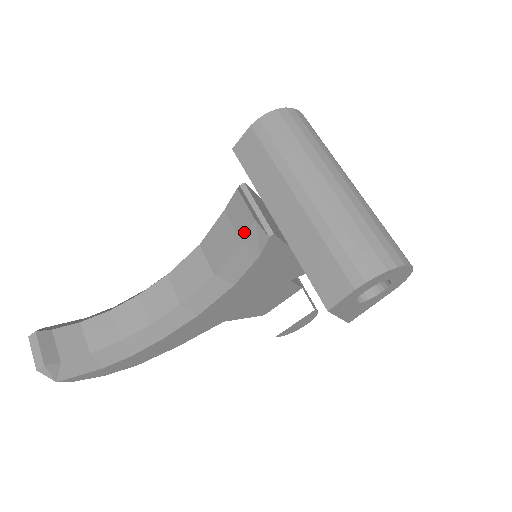
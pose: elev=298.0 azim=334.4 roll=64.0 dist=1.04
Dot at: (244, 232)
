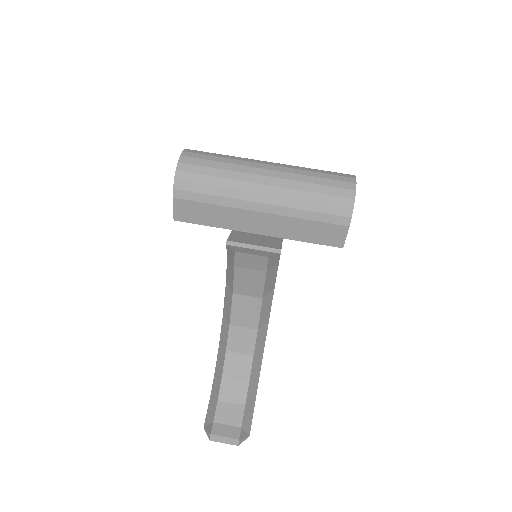
Dot at: (265, 267)
